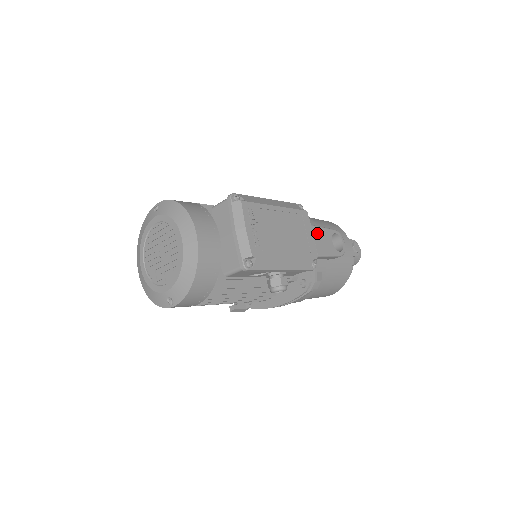
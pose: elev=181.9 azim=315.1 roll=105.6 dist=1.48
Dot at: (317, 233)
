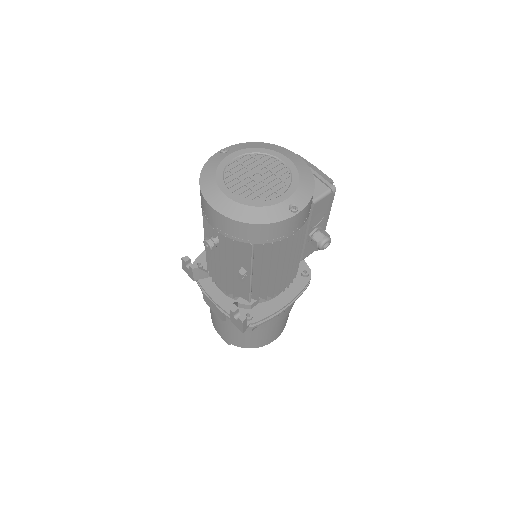
Dot at: occluded
